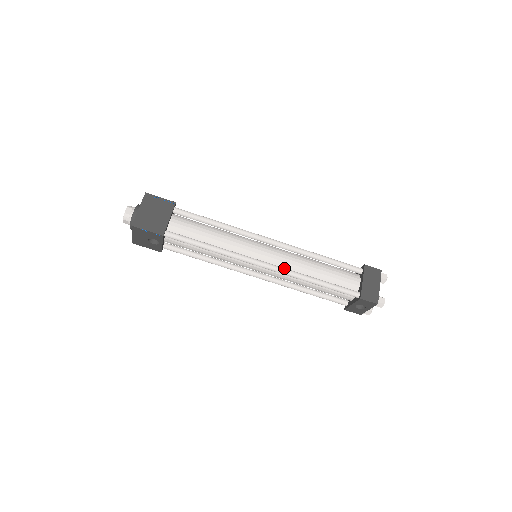
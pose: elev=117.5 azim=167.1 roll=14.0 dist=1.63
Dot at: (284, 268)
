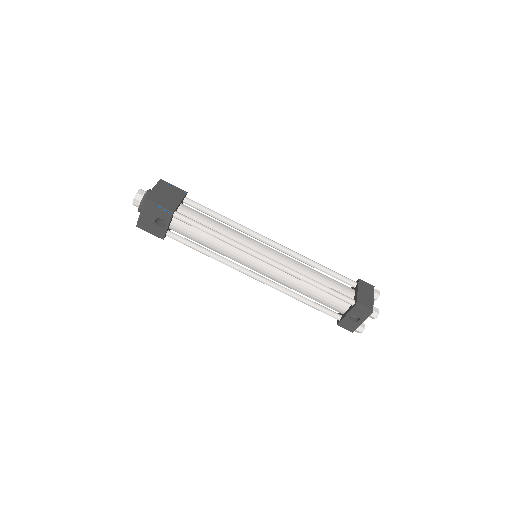
Dot at: (284, 265)
